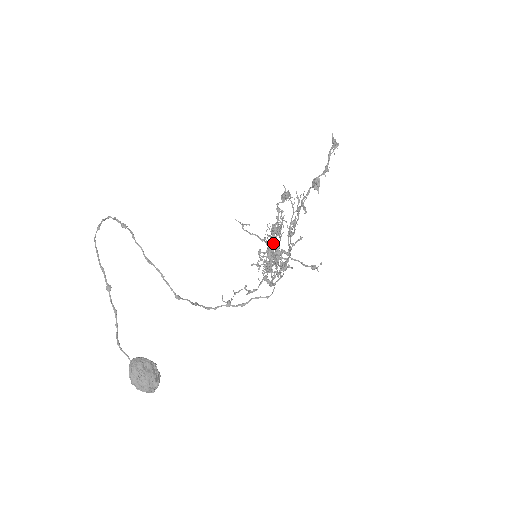
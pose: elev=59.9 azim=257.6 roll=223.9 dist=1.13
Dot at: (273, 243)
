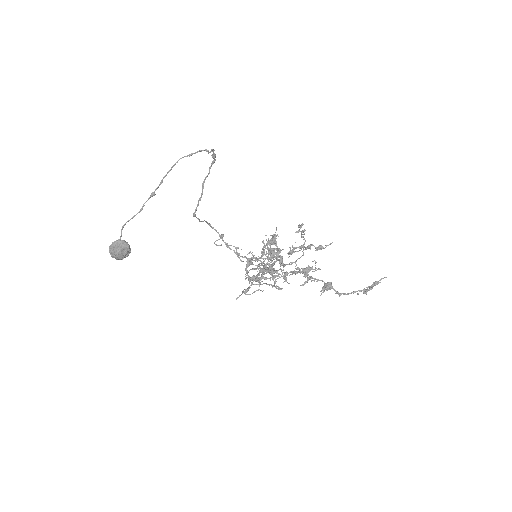
Dot at: (271, 265)
